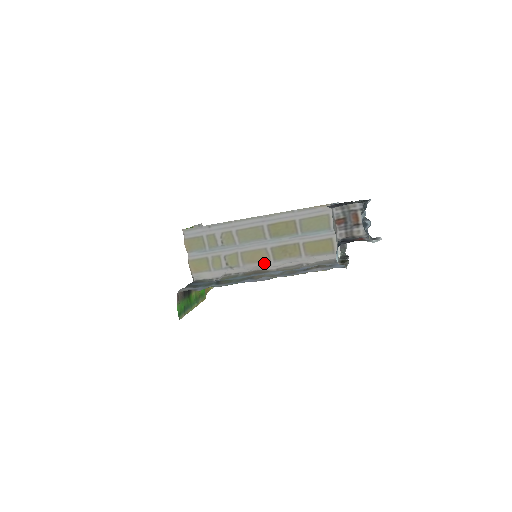
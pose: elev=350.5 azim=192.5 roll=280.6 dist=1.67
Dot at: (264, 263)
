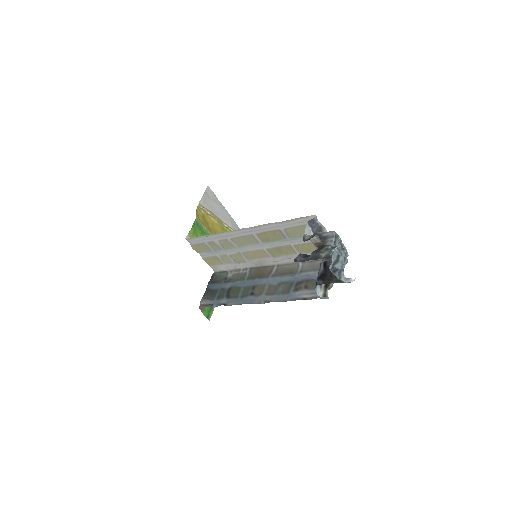
Dot at: (266, 258)
